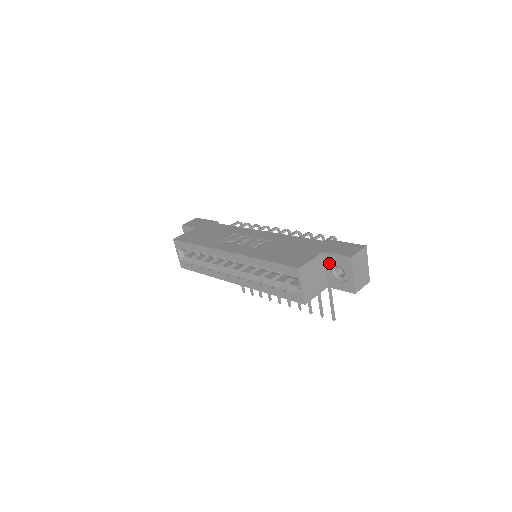
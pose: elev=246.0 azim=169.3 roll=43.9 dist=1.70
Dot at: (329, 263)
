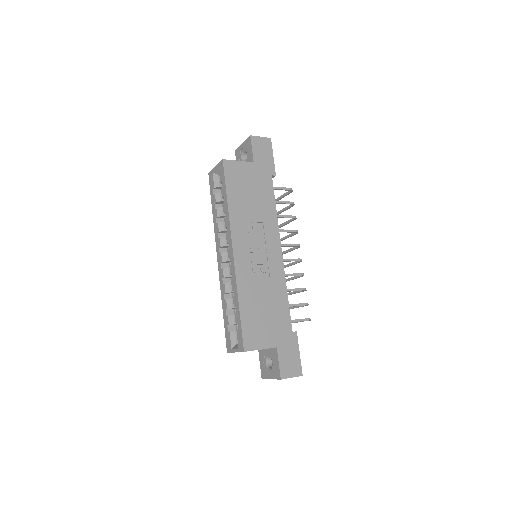
Dot at: (272, 353)
